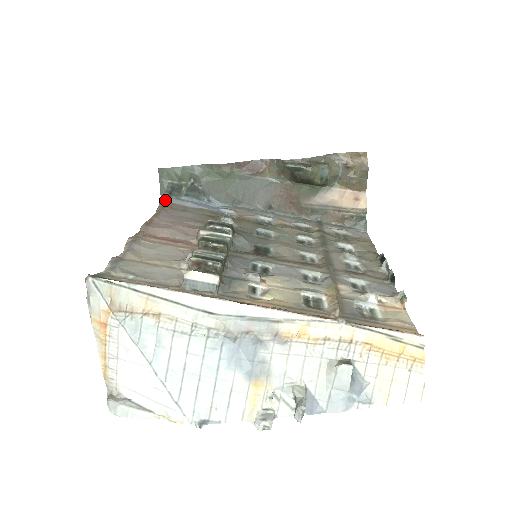
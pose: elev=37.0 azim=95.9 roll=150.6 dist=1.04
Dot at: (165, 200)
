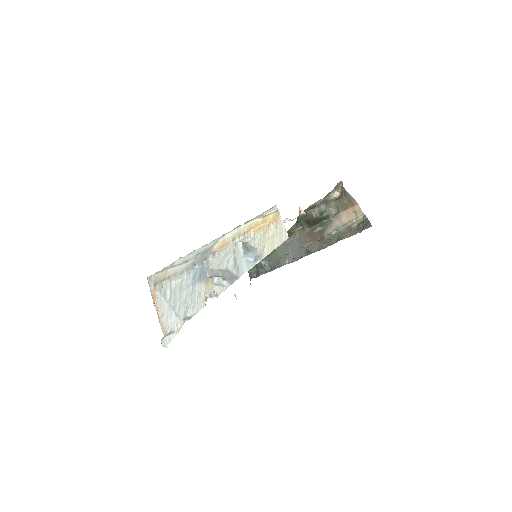
Dot at: occluded
